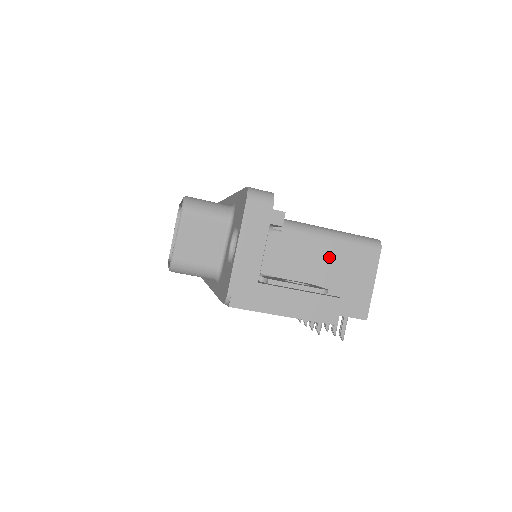
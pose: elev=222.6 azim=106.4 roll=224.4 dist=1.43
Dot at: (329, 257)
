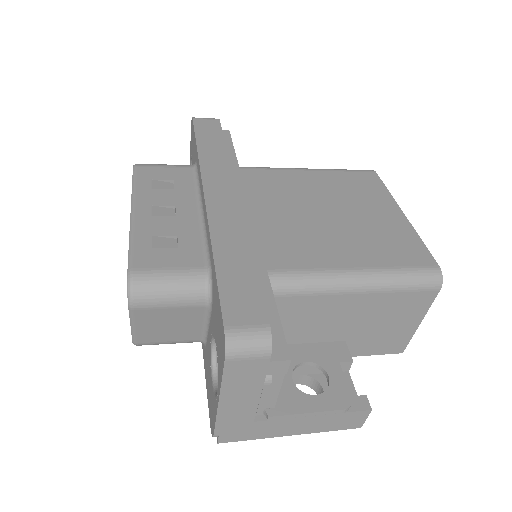
Dot at: (360, 310)
